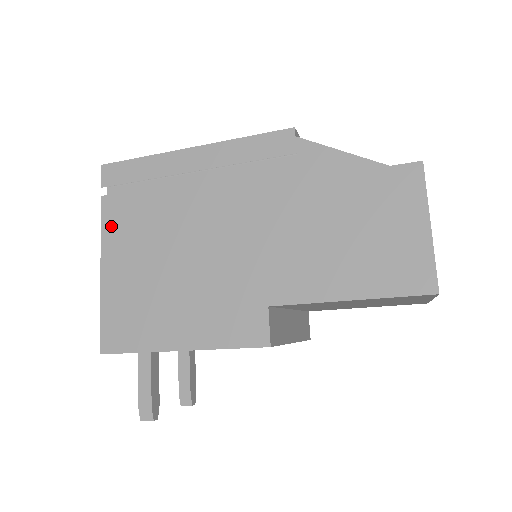
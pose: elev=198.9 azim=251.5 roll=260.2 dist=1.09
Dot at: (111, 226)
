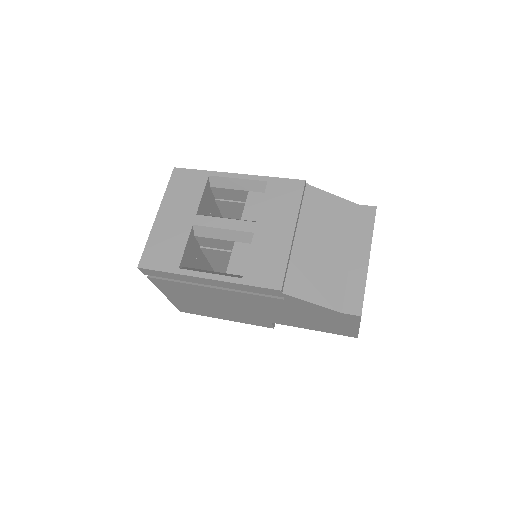
Dot at: (162, 287)
